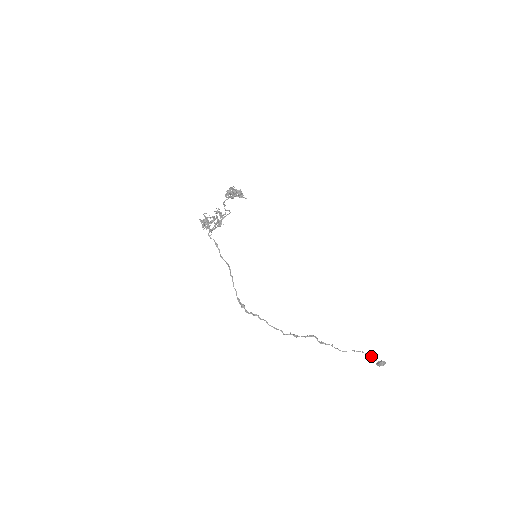
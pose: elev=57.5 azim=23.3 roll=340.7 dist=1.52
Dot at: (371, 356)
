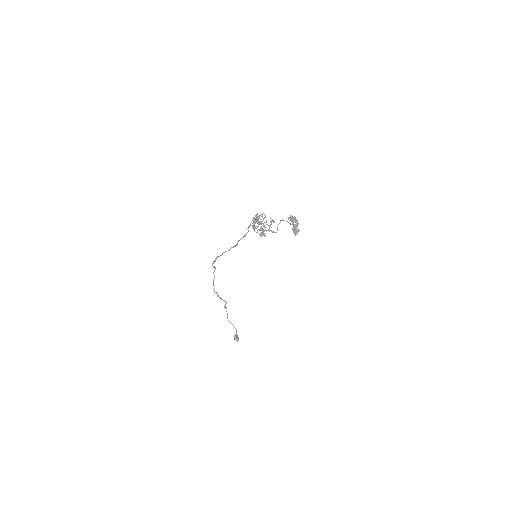
Dot at: occluded
